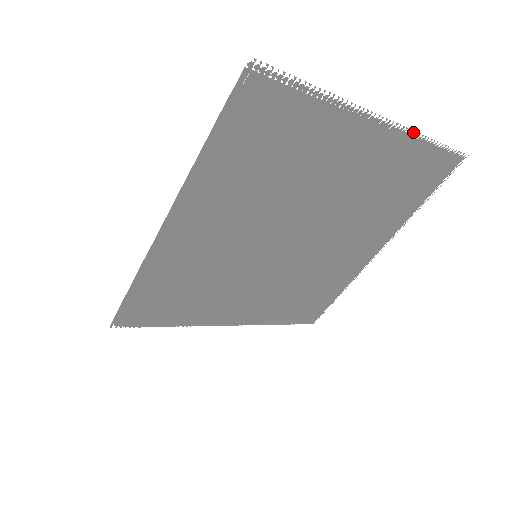
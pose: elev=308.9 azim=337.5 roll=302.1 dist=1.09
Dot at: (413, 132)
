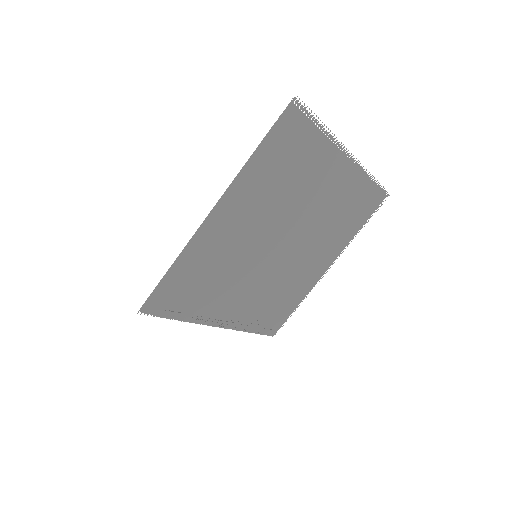
Dot at: occluded
